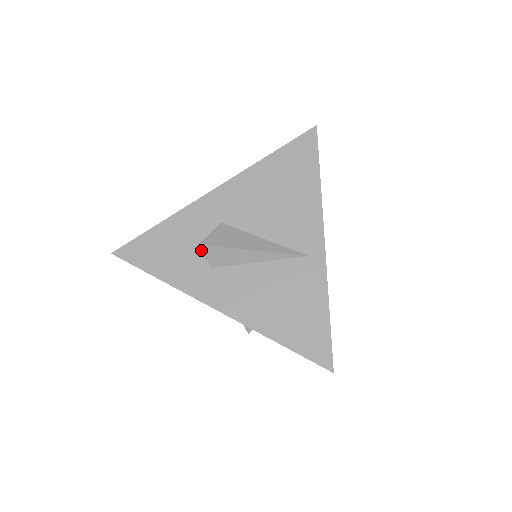
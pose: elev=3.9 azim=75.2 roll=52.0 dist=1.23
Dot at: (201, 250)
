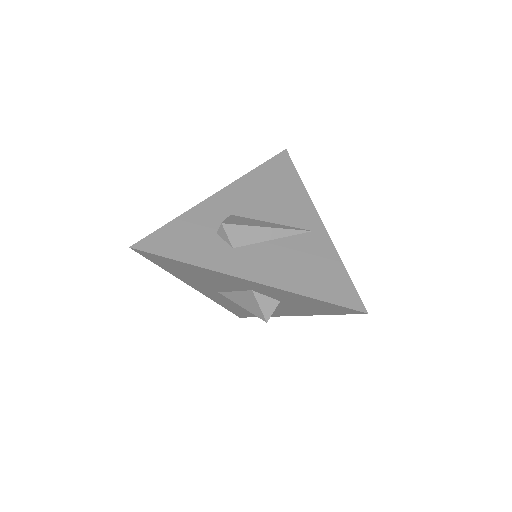
Dot at: (219, 236)
